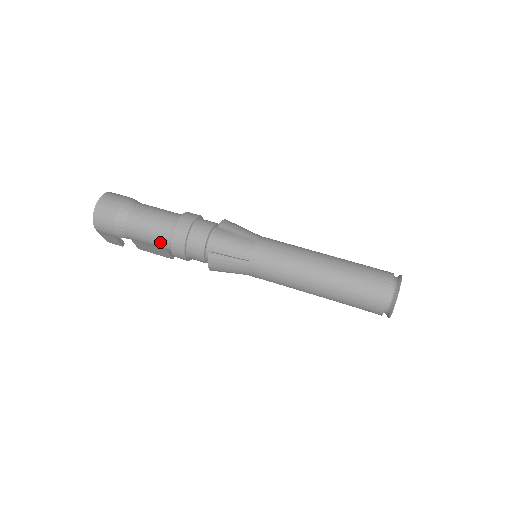
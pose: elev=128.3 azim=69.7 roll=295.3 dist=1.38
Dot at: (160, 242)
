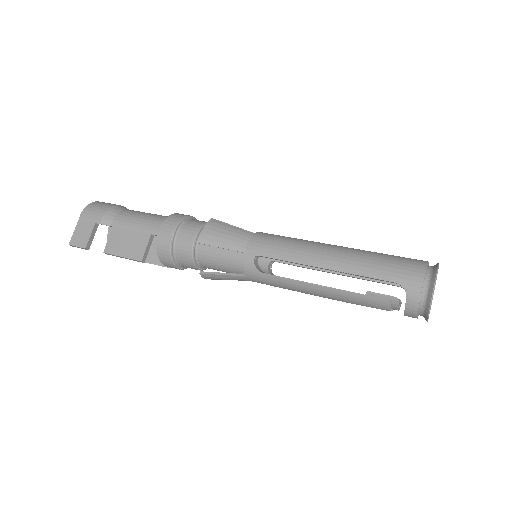
Dot at: (153, 221)
